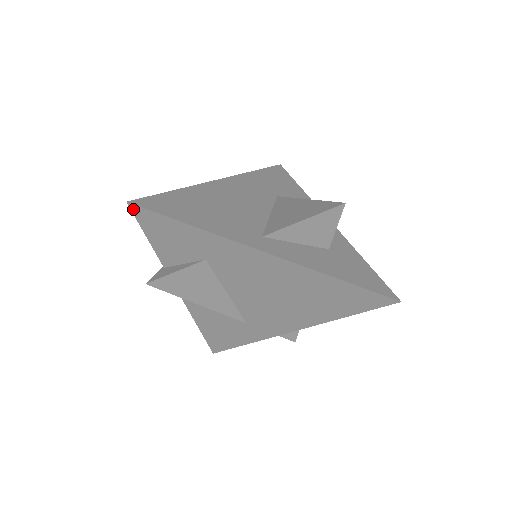
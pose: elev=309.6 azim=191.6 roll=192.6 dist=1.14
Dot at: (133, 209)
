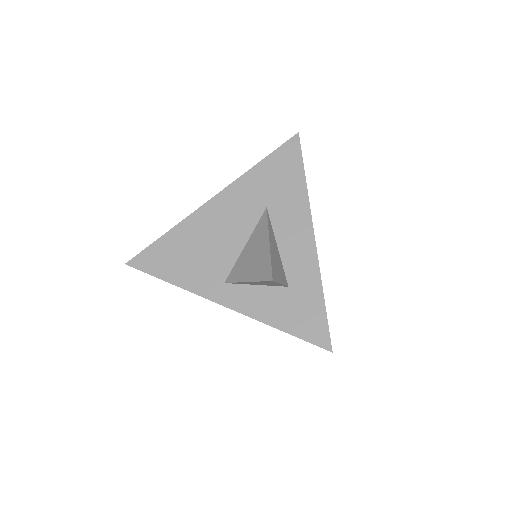
Dot at: (132, 265)
